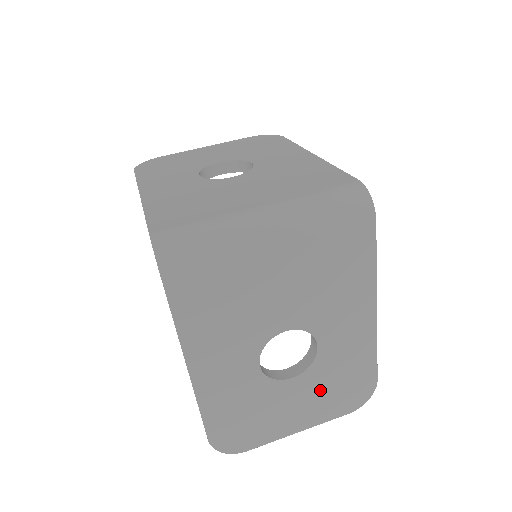
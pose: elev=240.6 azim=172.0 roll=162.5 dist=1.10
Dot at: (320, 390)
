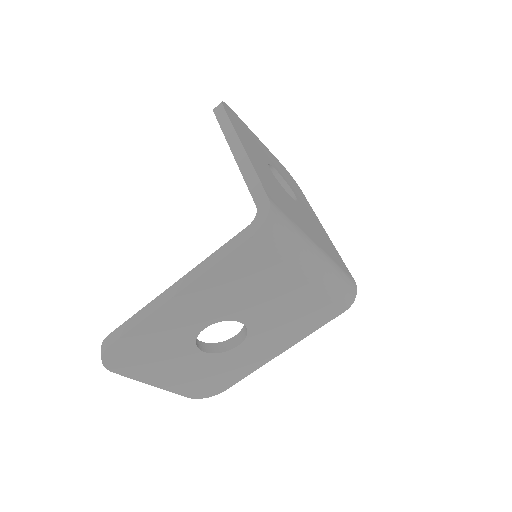
Dot at: (200, 371)
